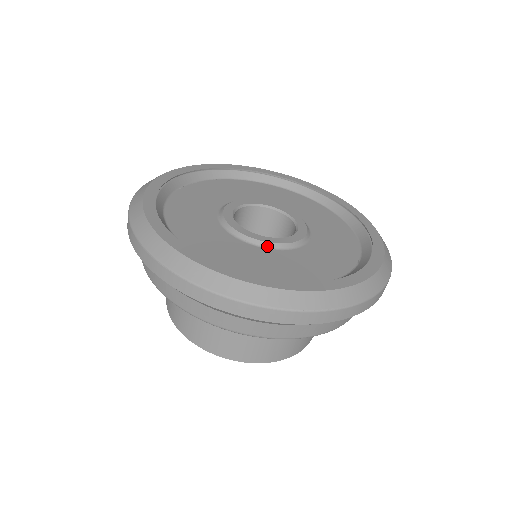
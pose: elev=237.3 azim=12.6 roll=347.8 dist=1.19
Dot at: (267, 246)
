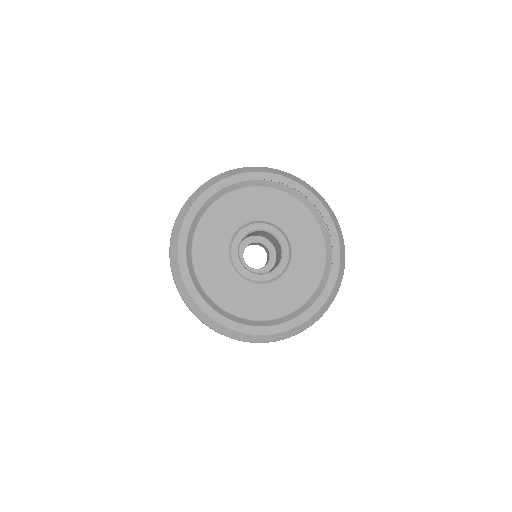
Dot at: (280, 277)
